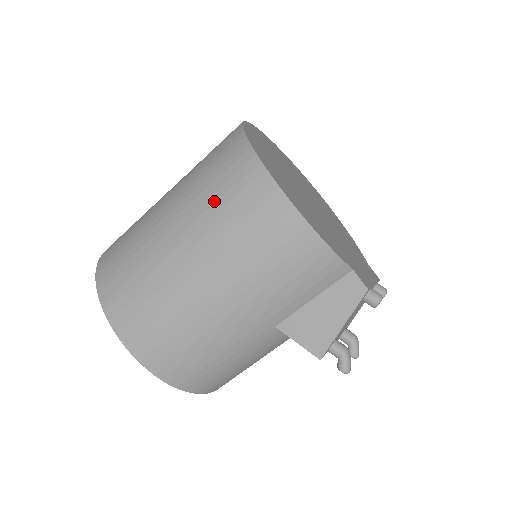
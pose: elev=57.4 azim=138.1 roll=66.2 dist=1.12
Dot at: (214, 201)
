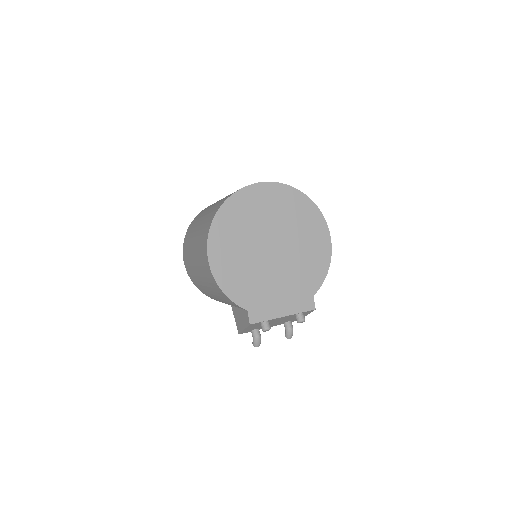
Dot at: (200, 240)
